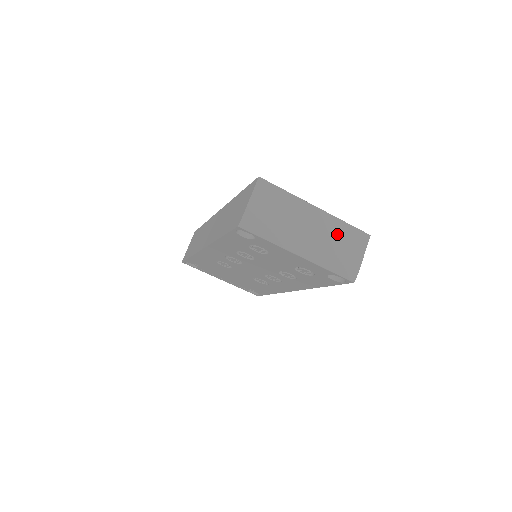
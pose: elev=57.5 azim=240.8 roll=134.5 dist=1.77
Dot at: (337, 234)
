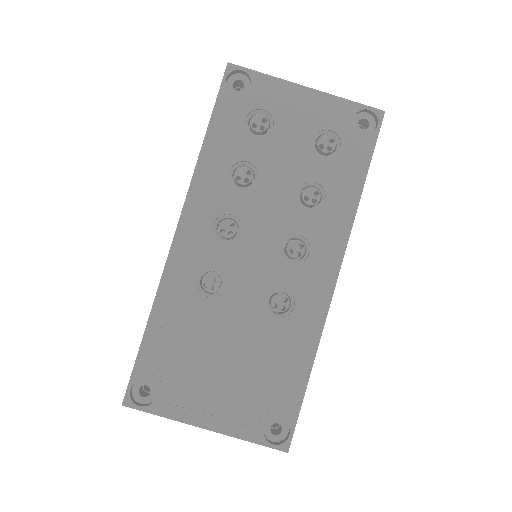
Dot at: occluded
